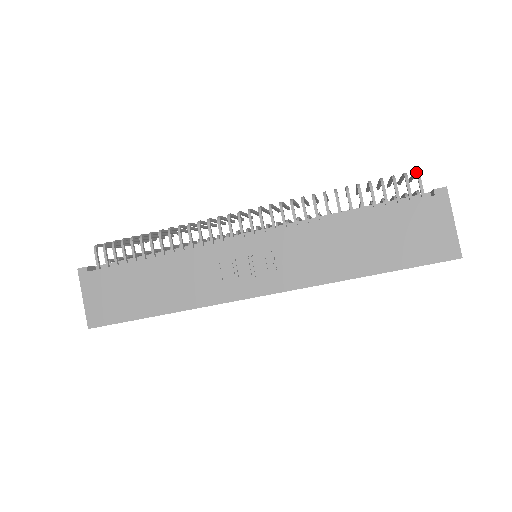
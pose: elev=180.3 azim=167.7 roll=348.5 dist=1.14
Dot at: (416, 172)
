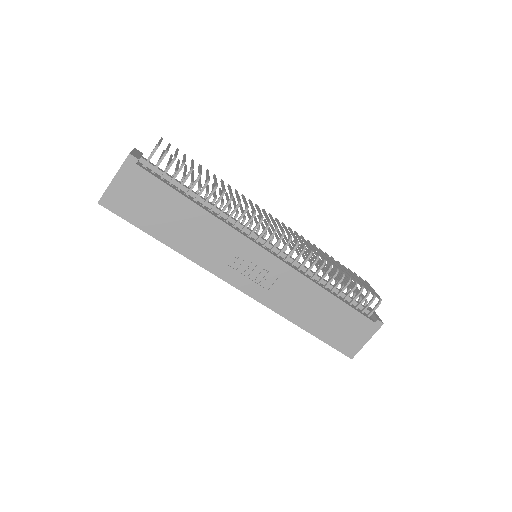
Dot at: (380, 301)
